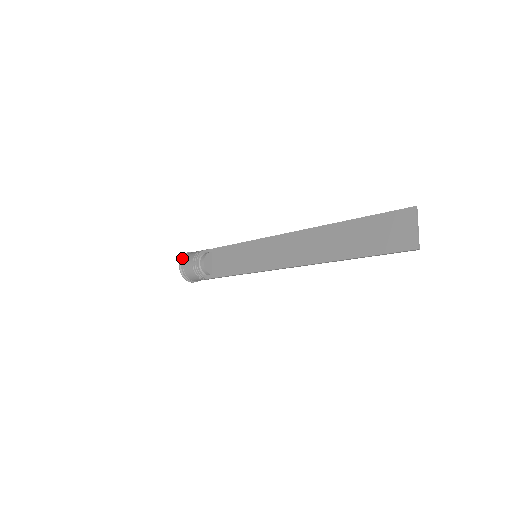
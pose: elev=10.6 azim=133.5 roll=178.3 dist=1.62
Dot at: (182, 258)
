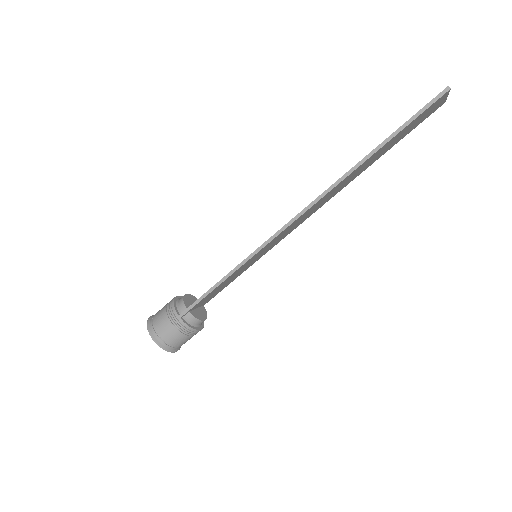
Dot at: occluded
